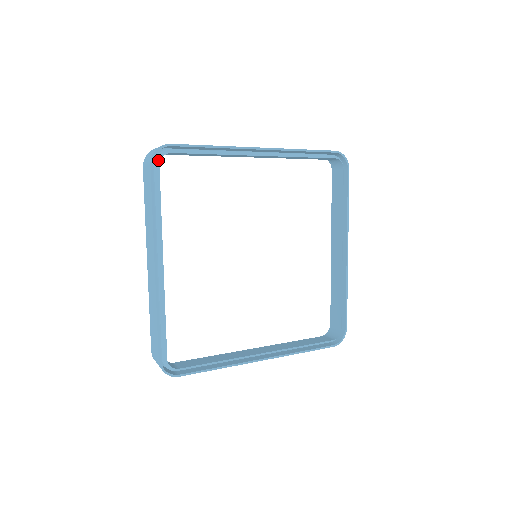
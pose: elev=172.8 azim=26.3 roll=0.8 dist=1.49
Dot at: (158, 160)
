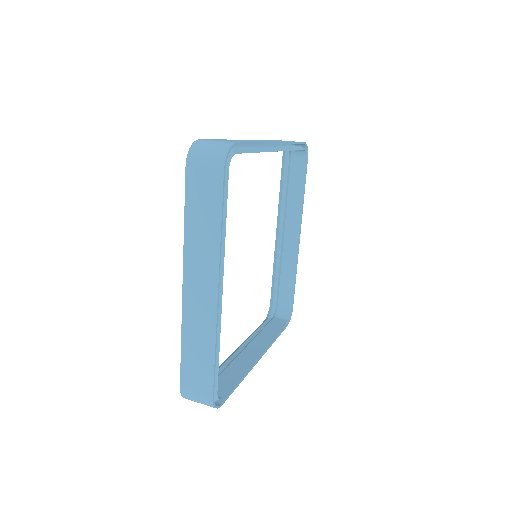
Dot at: (227, 163)
